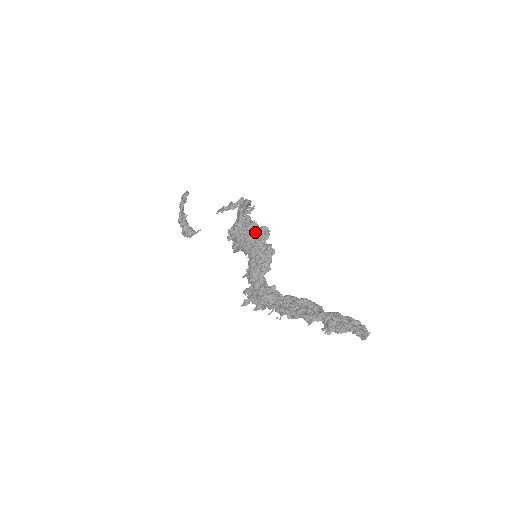
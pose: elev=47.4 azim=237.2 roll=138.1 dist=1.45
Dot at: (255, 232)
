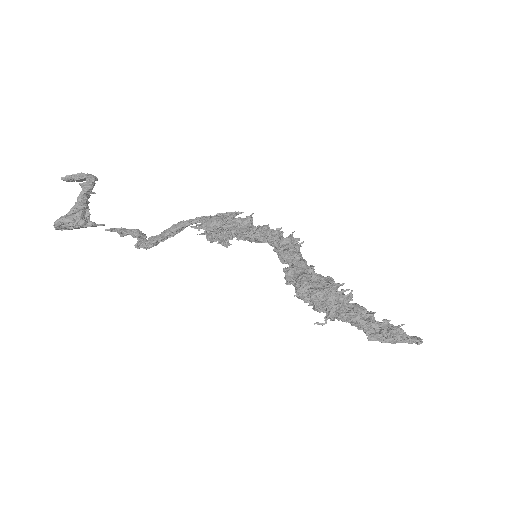
Dot at: occluded
